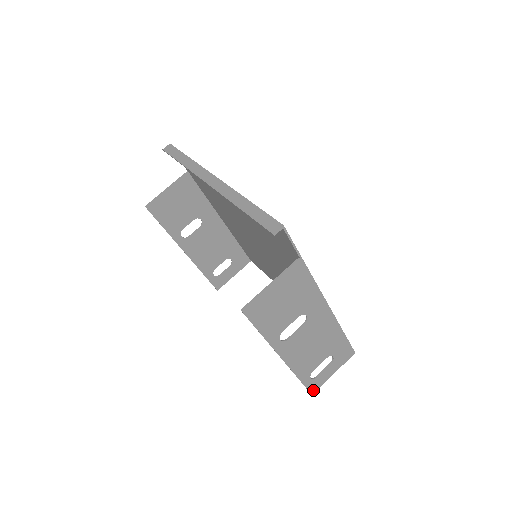
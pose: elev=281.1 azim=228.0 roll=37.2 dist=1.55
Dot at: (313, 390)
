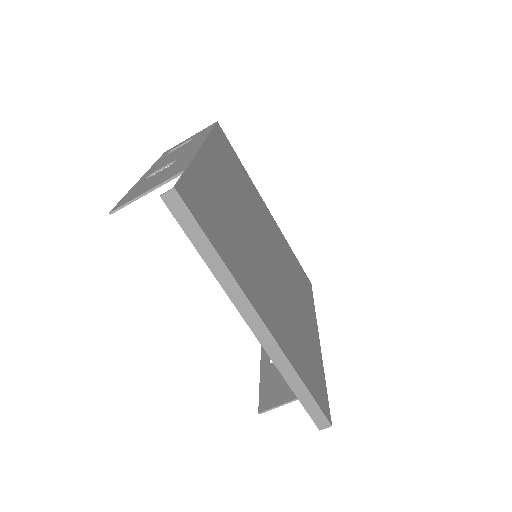
Dot at: occluded
